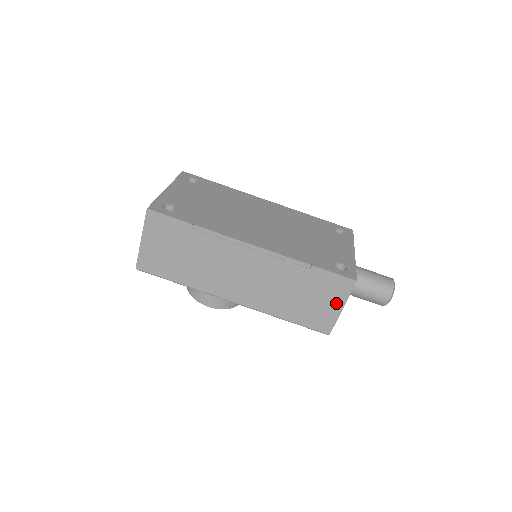
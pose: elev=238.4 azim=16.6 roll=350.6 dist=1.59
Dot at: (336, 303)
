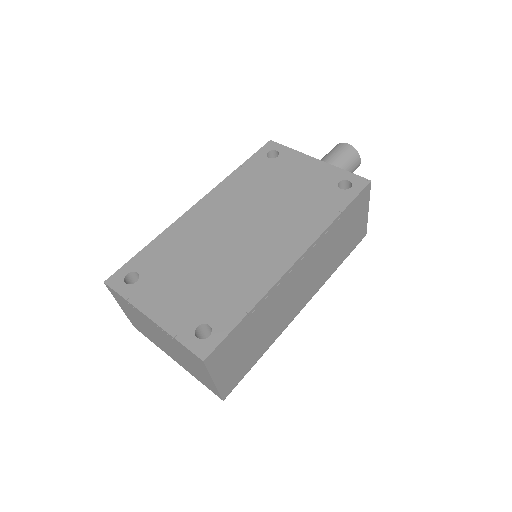
Dot at: (364, 212)
